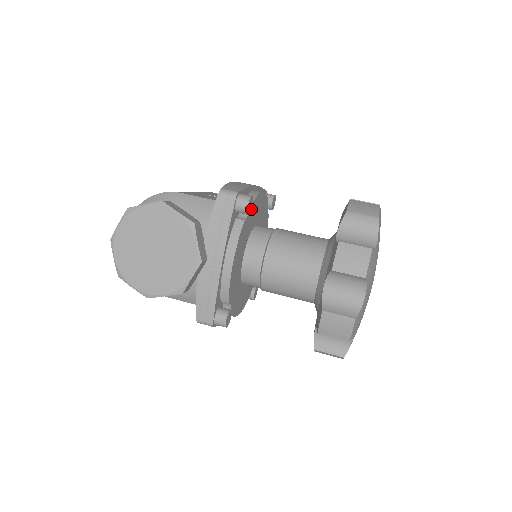
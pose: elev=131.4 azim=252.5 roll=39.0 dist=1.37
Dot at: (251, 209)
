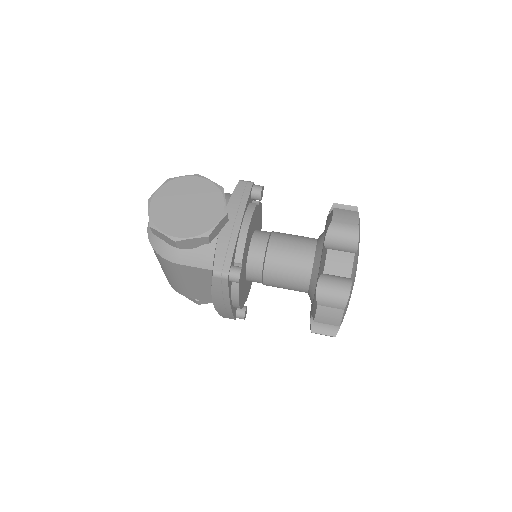
Dot at: occluded
